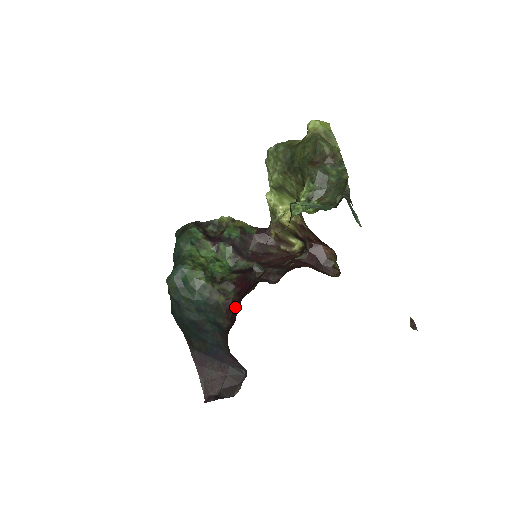
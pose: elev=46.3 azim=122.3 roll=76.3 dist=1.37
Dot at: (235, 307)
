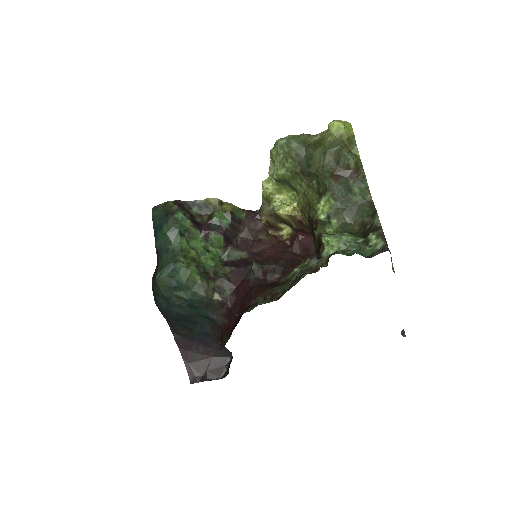
Dot at: (233, 307)
